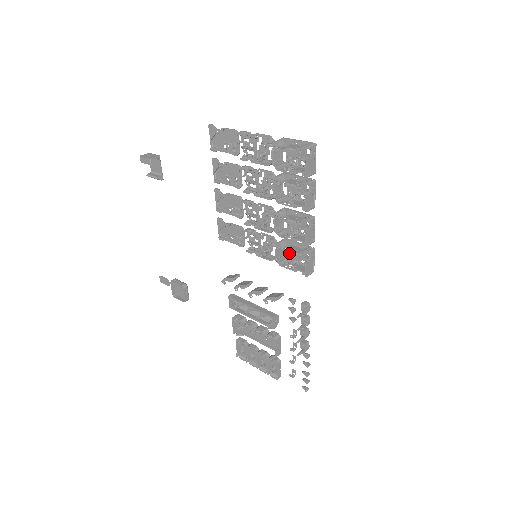
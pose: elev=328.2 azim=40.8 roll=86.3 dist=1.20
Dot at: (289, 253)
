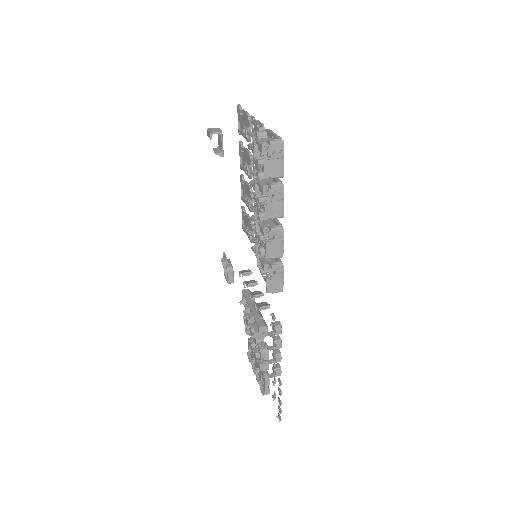
Dot at: (260, 261)
